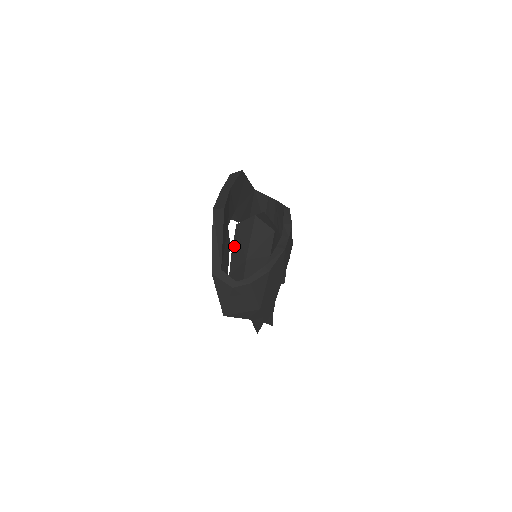
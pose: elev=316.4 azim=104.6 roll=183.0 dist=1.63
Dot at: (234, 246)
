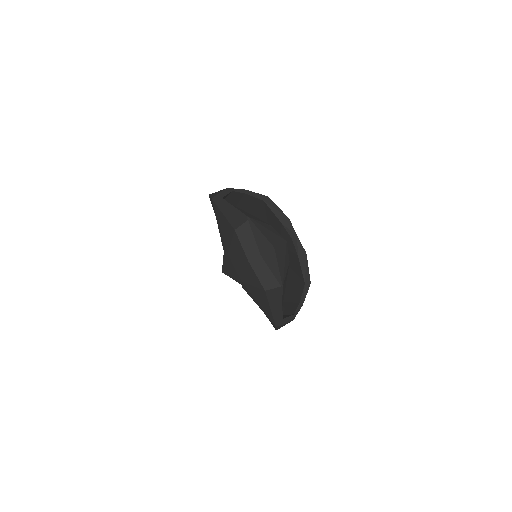
Dot at: occluded
